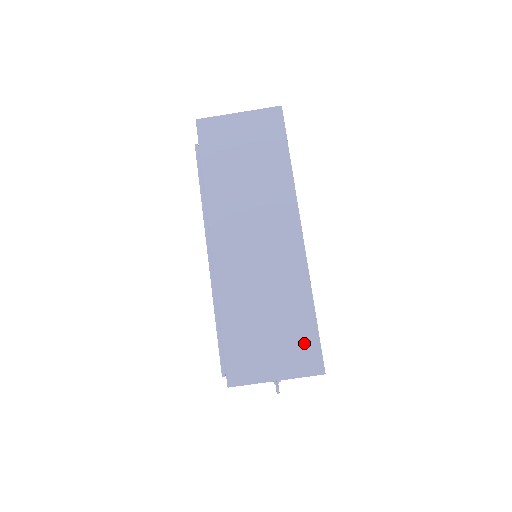
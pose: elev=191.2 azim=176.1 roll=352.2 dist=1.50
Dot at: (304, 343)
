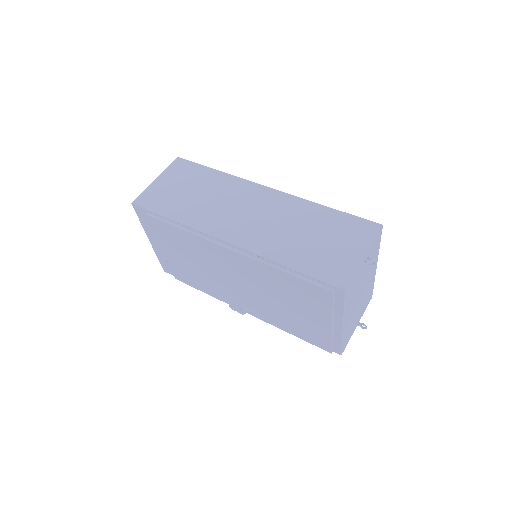
Dot at: (349, 225)
